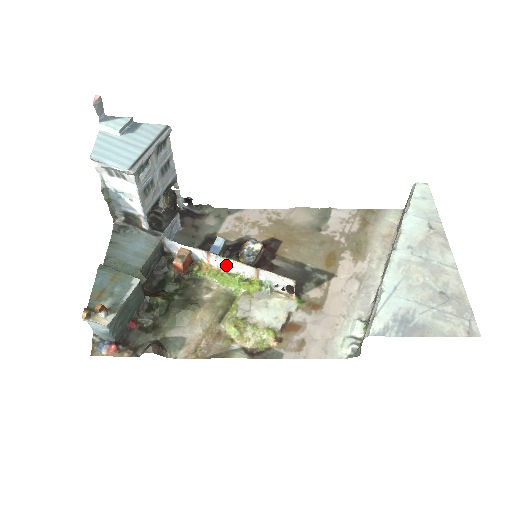
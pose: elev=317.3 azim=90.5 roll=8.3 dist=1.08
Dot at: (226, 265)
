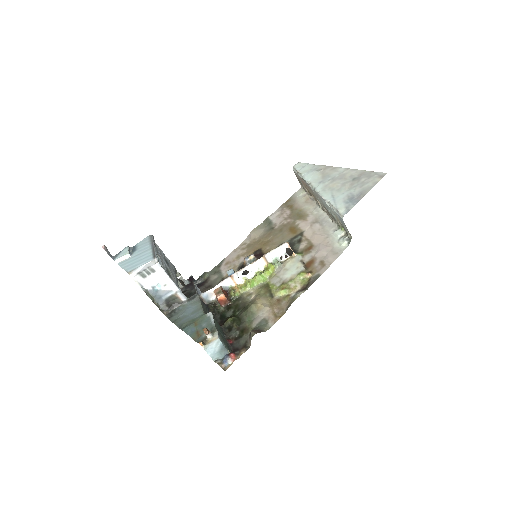
Dot at: (246, 277)
